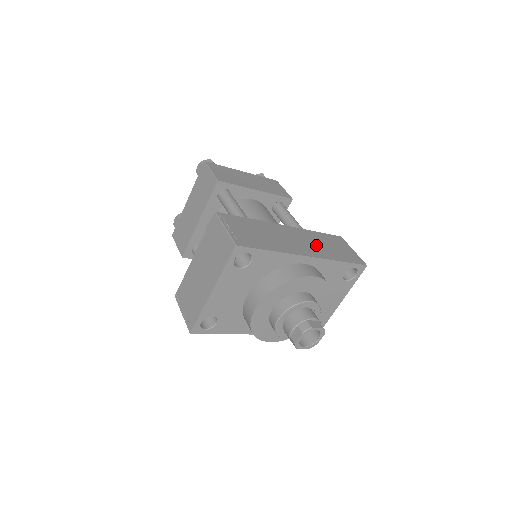
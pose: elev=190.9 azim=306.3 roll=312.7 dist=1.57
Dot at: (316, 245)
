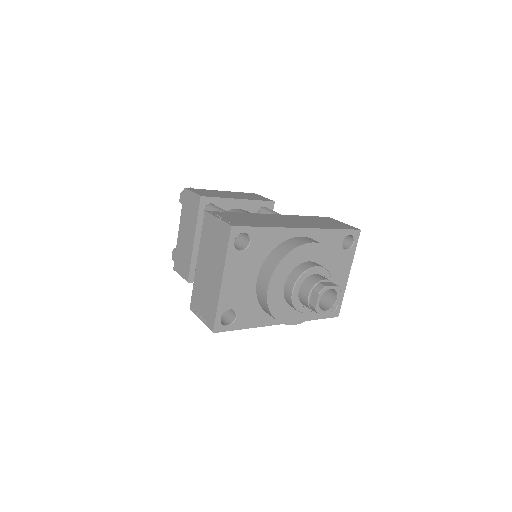
Dot at: (307, 222)
